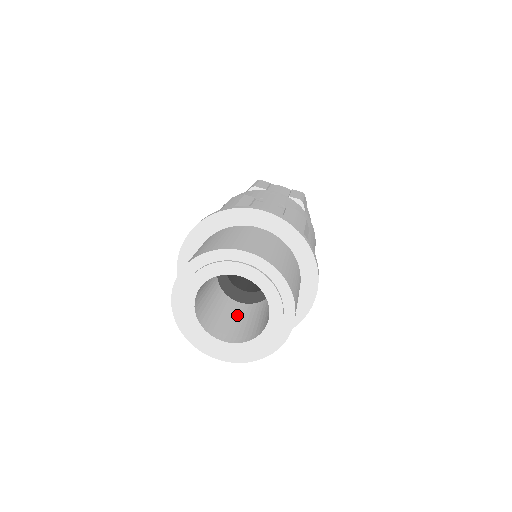
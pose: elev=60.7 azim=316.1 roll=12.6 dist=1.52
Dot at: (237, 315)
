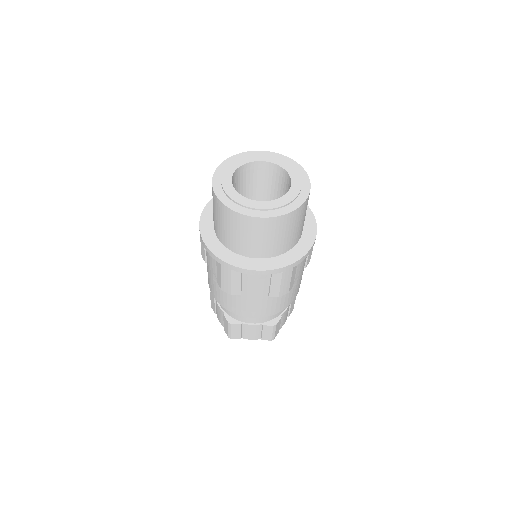
Dot at: occluded
